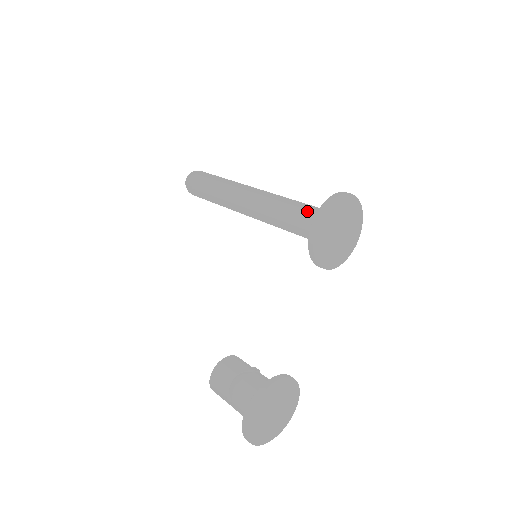
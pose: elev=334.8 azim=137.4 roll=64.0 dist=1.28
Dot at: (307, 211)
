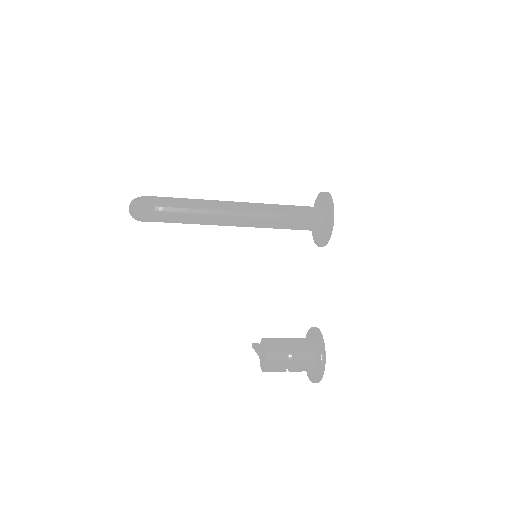
Dot at: (304, 211)
